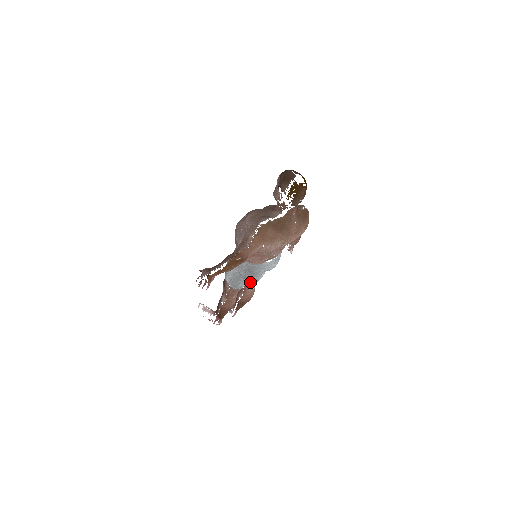
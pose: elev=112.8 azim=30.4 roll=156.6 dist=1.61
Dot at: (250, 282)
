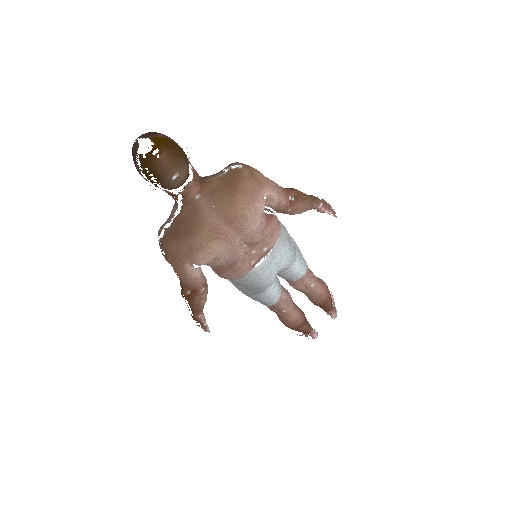
Dot at: (294, 283)
